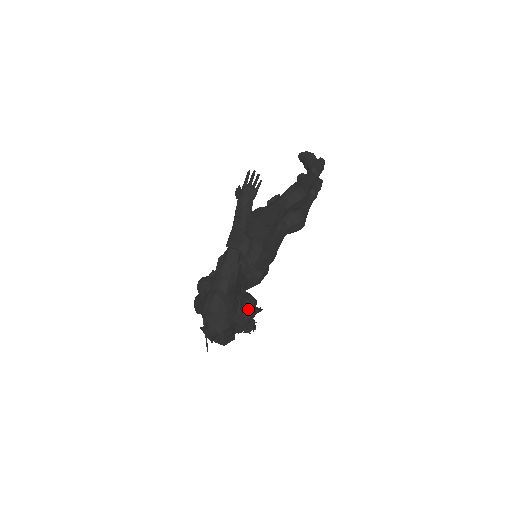
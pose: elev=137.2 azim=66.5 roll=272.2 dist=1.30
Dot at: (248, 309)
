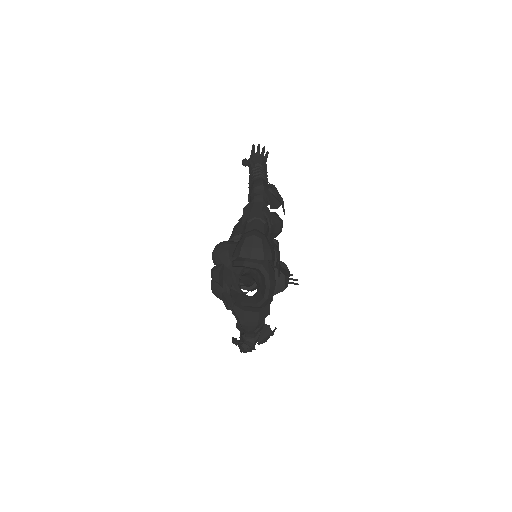
Dot at: (283, 268)
